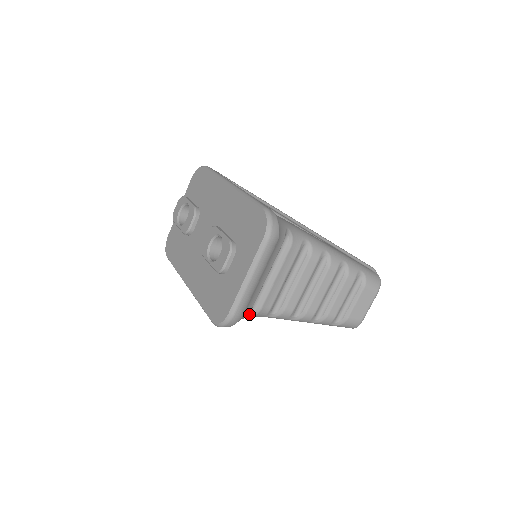
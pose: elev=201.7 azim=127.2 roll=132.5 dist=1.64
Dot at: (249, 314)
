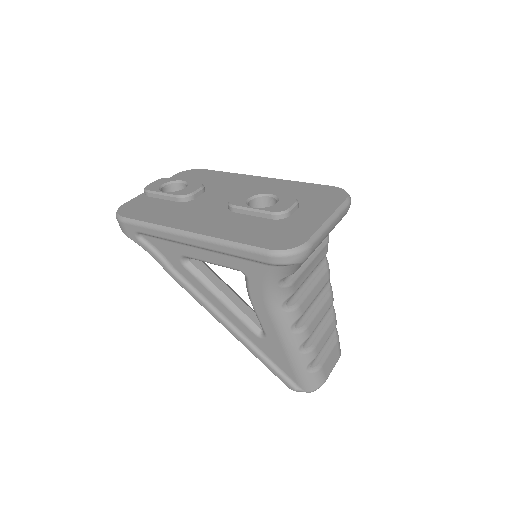
Dot at: (283, 280)
